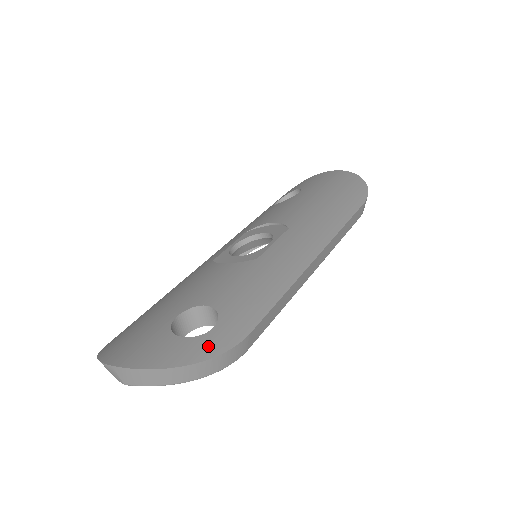
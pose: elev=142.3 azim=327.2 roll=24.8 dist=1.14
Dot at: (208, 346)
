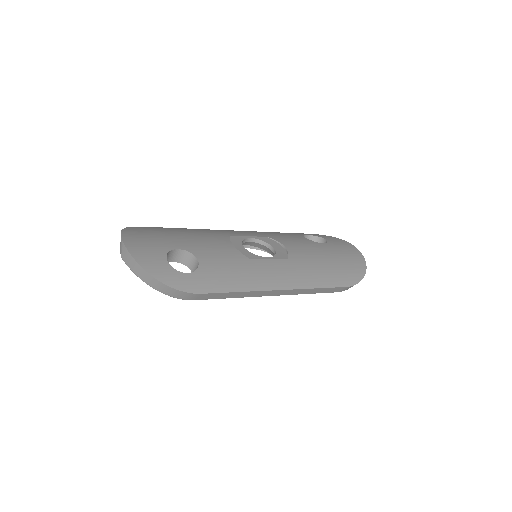
Dot at: (175, 279)
